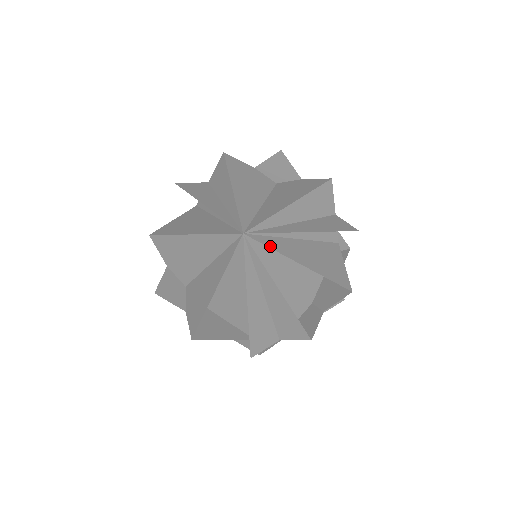
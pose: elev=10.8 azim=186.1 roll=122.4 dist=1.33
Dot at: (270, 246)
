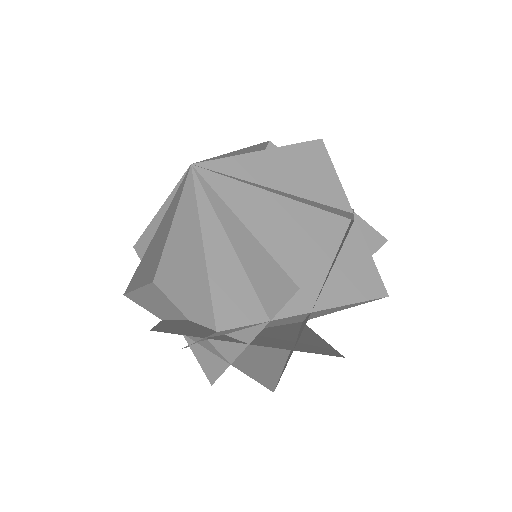
Dot at: (227, 176)
